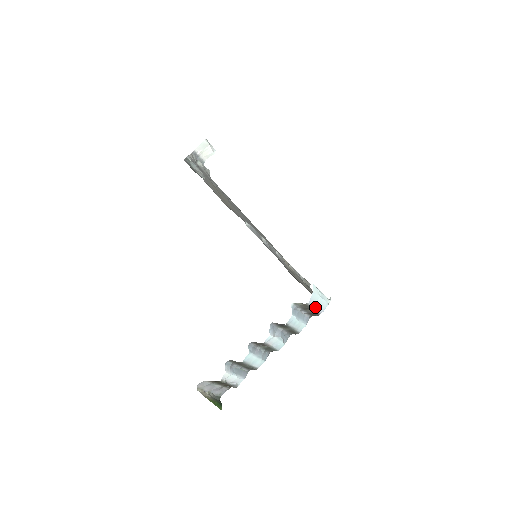
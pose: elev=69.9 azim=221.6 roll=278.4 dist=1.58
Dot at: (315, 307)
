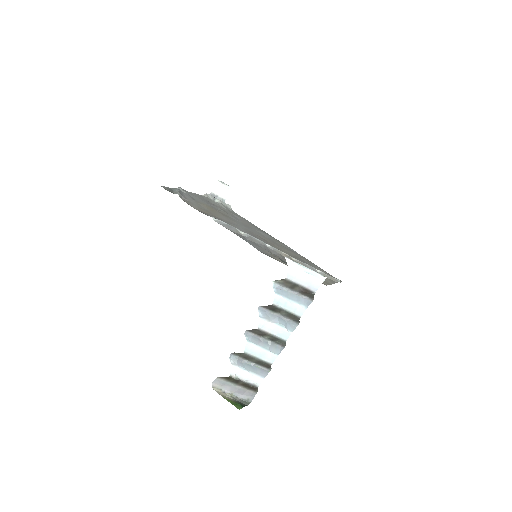
Dot at: (301, 283)
